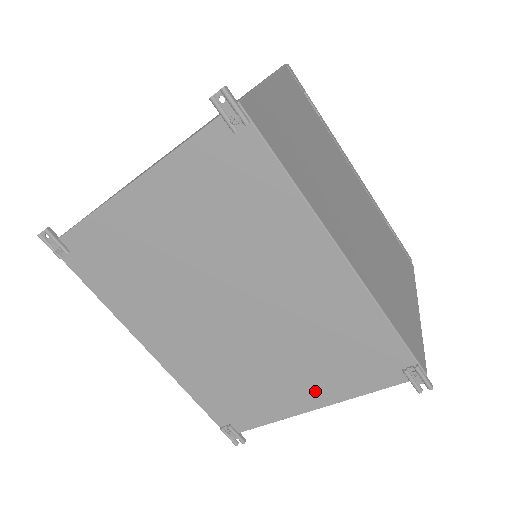
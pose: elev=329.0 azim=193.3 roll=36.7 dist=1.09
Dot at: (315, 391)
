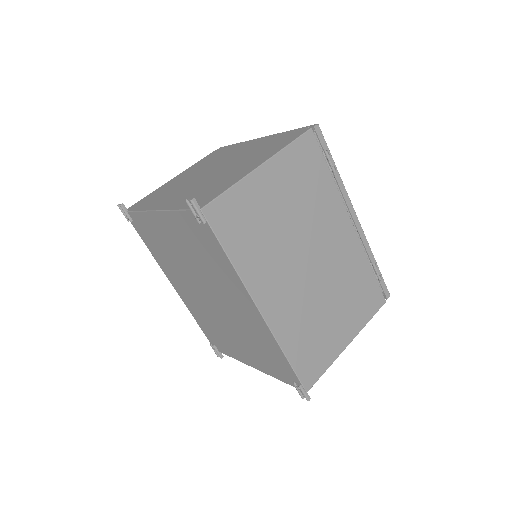
Dot at: (253, 360)
